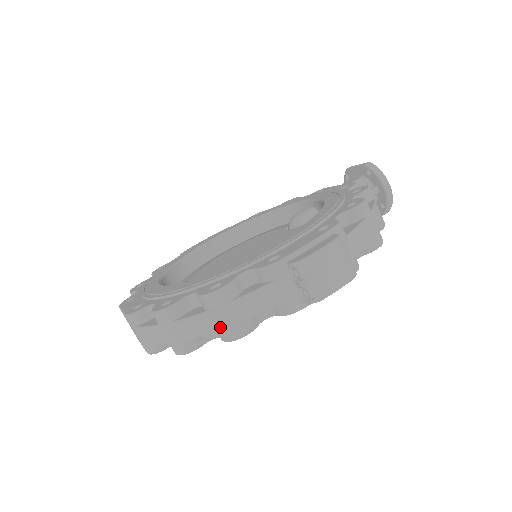
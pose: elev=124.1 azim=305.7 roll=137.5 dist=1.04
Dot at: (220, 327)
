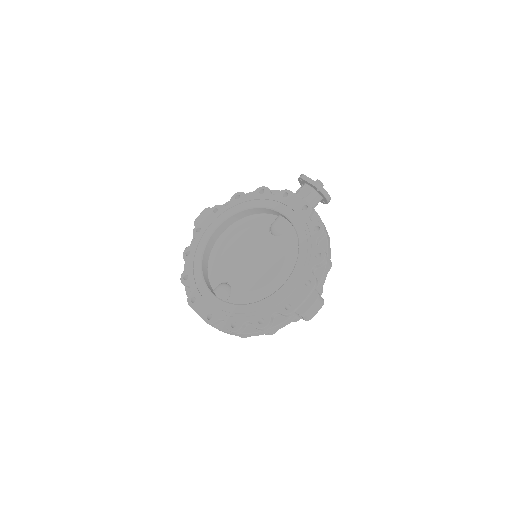
Dot at: occluded
